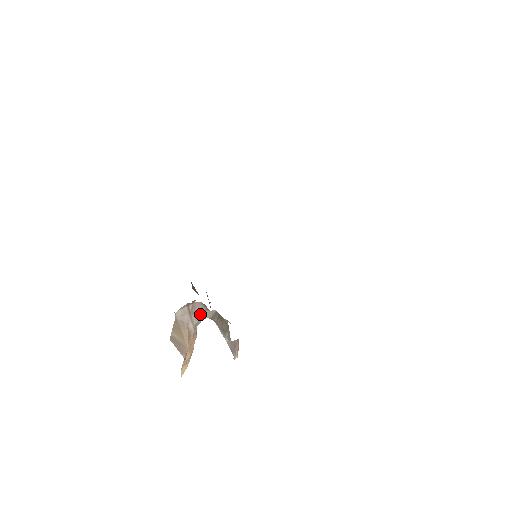
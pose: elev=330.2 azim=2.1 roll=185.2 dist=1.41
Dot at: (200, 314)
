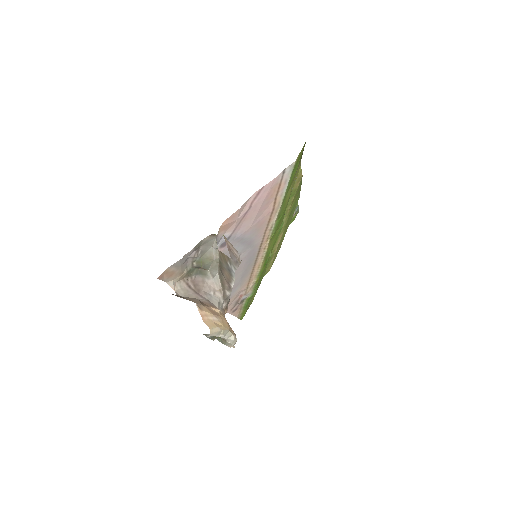
Dot at: (207, 288)
